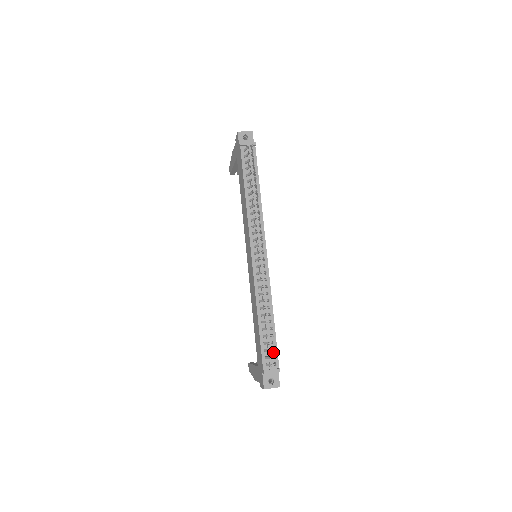
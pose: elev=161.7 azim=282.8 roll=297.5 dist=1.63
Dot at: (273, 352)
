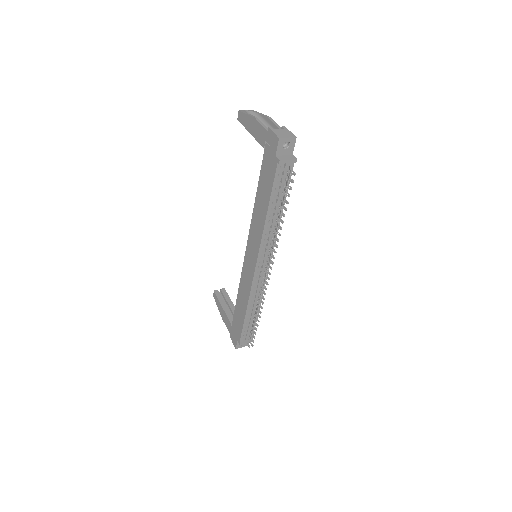
Dot at: occluded
